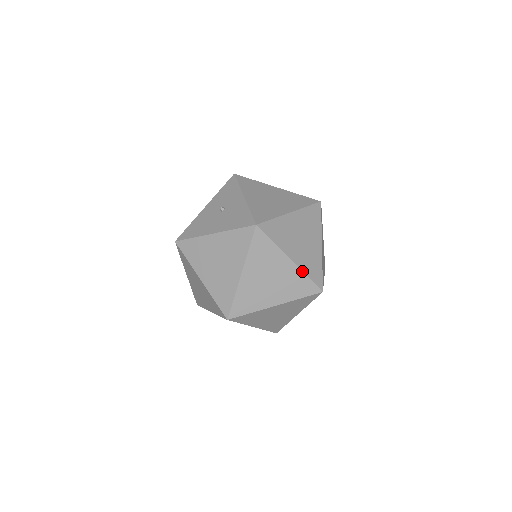
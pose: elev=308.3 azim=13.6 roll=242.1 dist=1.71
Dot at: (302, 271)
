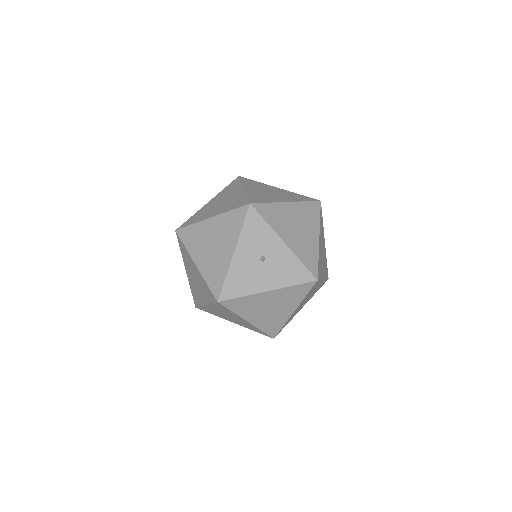
Dot at: (325, 279)
